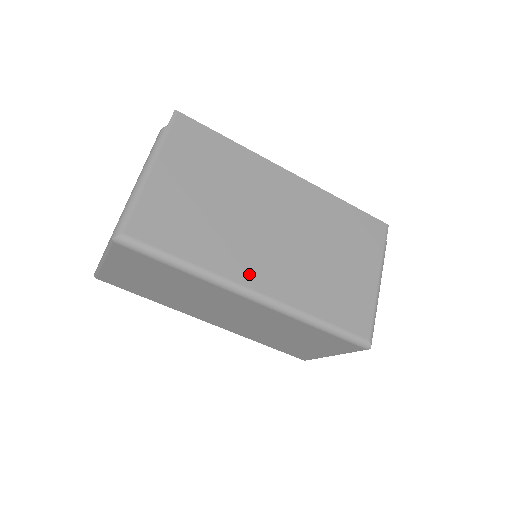
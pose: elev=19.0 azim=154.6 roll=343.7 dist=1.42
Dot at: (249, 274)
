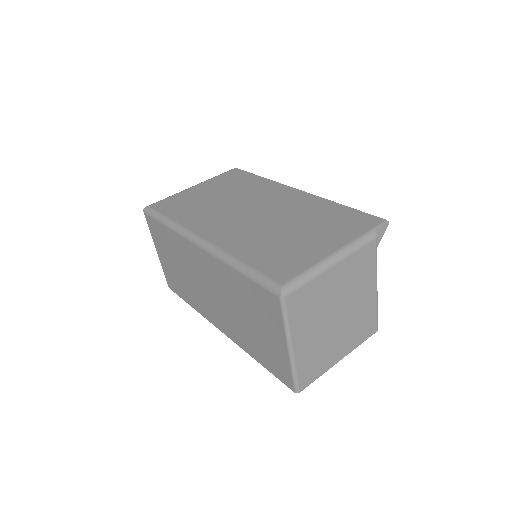
Dot at: (206, 229)
